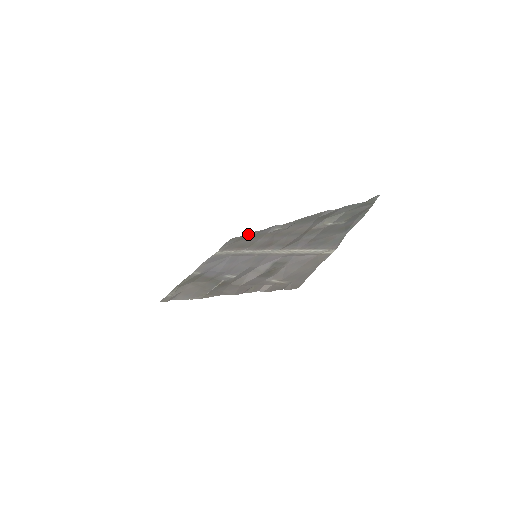
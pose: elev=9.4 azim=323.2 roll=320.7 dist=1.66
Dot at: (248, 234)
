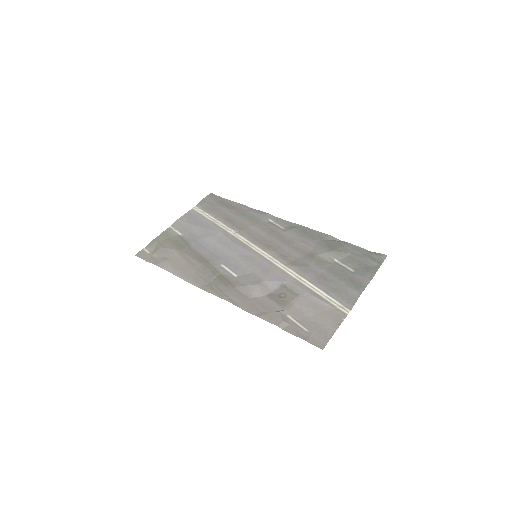
Dot at: (233, 202)
